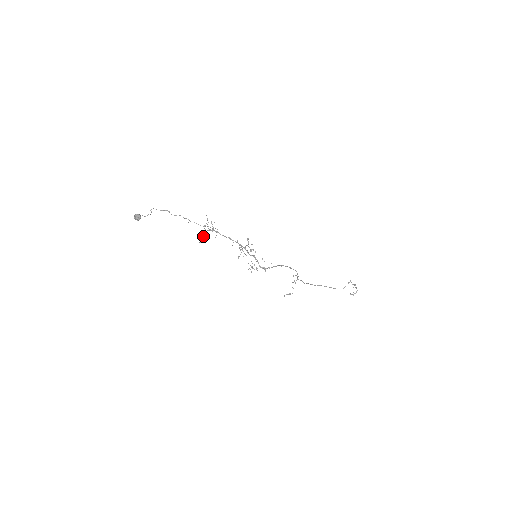
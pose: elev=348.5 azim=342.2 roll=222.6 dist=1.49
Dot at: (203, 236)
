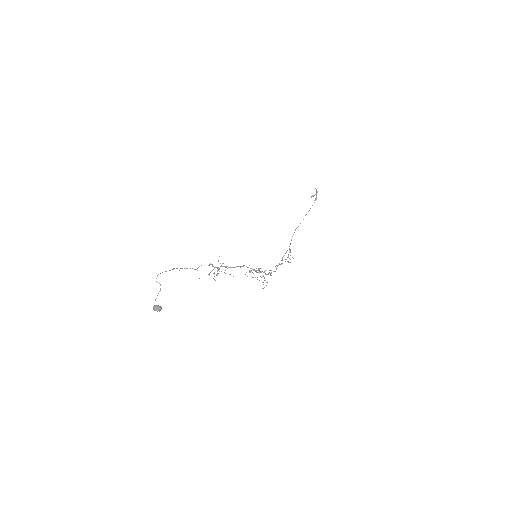
Dot at: occluded
